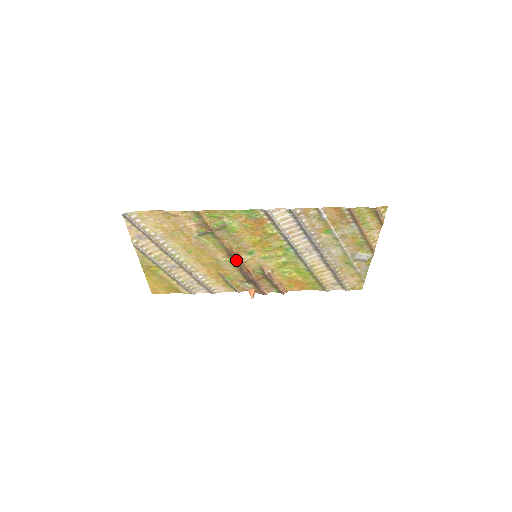
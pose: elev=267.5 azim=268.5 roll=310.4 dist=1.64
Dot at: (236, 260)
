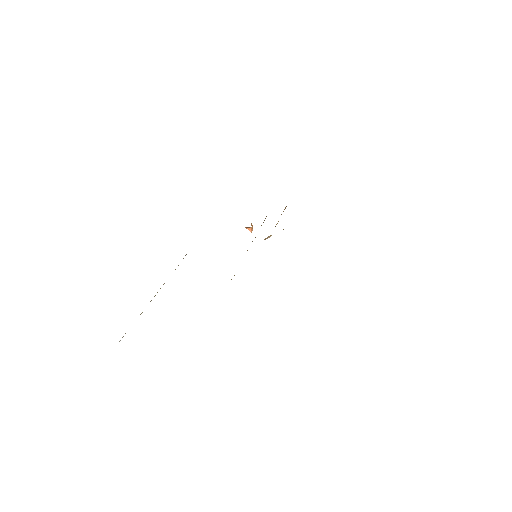
Dot at: occluded
